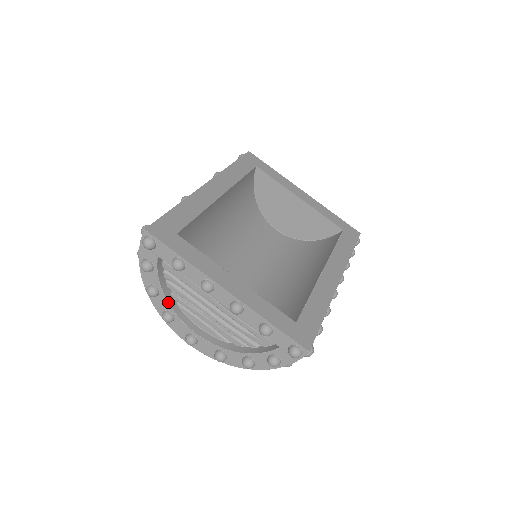
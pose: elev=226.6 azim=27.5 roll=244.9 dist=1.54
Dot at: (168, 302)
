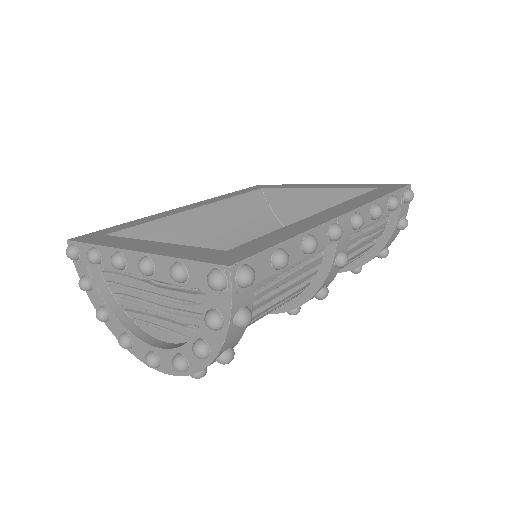
Dot at: (118, 320)
